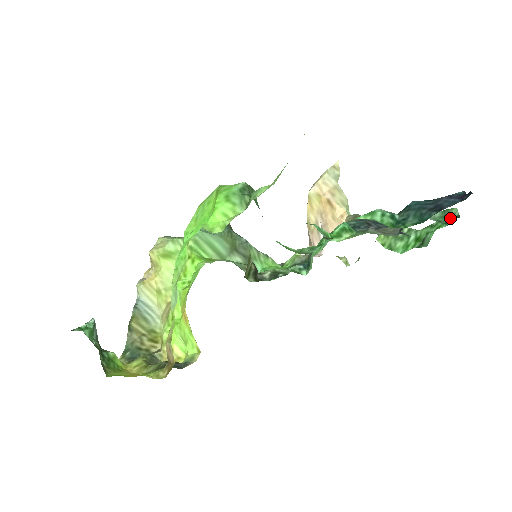
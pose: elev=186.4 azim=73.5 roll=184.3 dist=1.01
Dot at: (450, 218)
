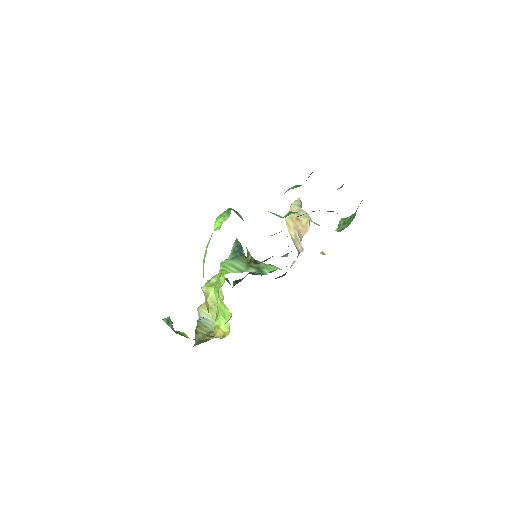
Dot at: occluded
